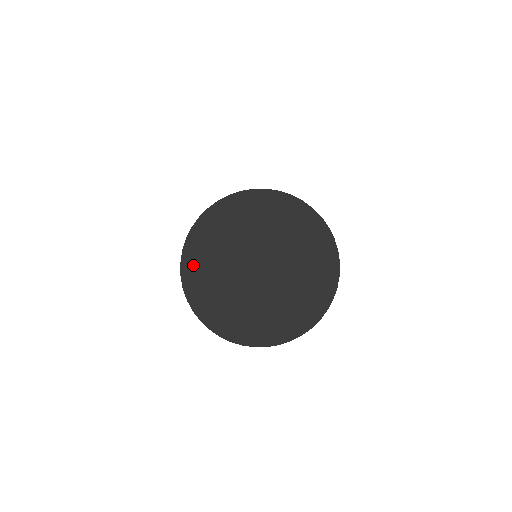
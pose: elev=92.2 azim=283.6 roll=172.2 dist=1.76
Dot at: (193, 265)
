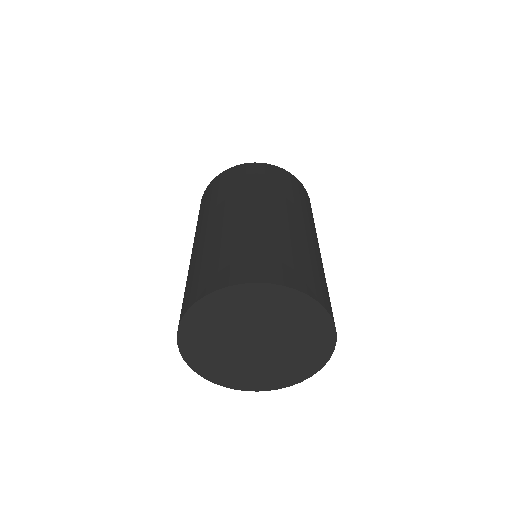
Dot at: (191, 330)
